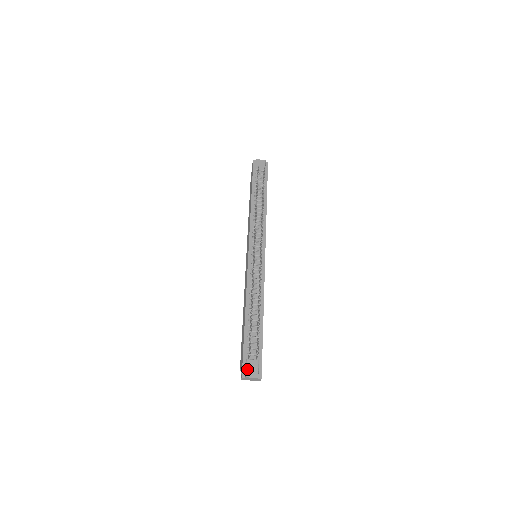
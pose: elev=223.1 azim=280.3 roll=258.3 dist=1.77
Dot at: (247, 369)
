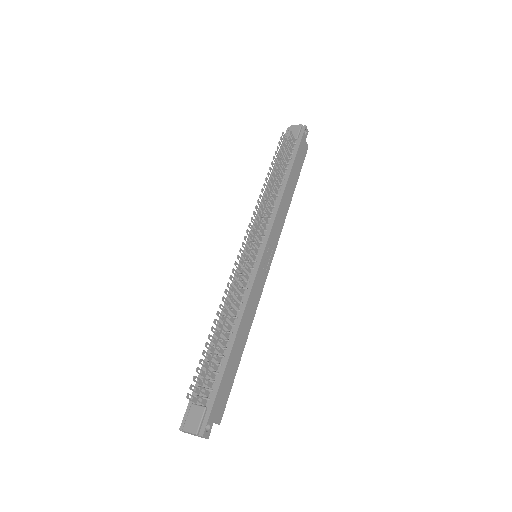
Dot at: (187, 418)
